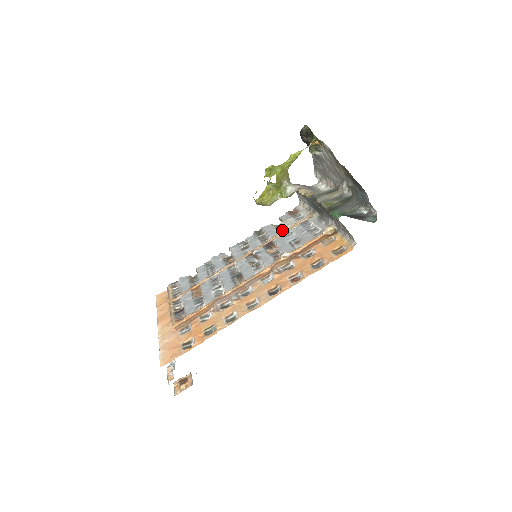
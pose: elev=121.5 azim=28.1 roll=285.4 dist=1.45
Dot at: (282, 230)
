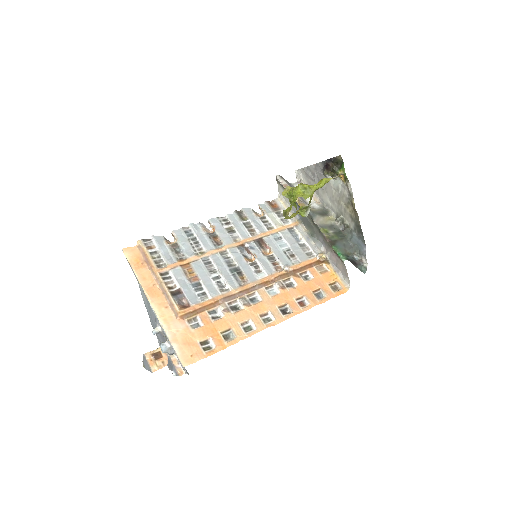
Dot at: (269, 227)
